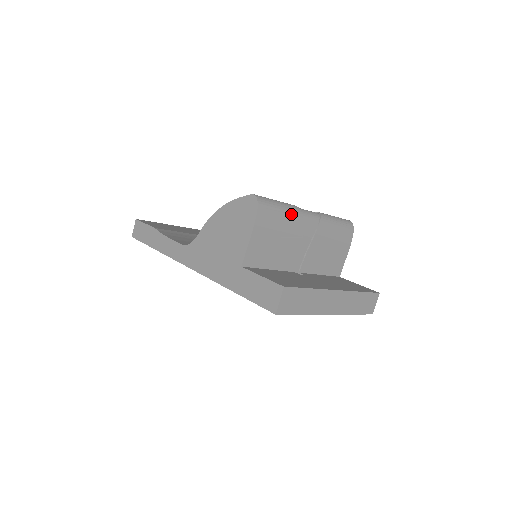
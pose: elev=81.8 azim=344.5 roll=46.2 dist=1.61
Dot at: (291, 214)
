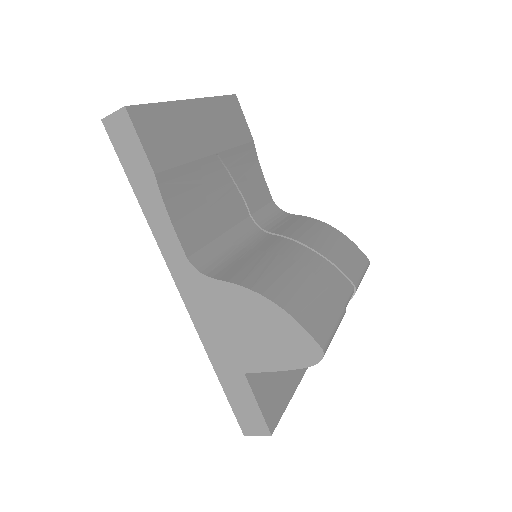
Dot at: occluded
